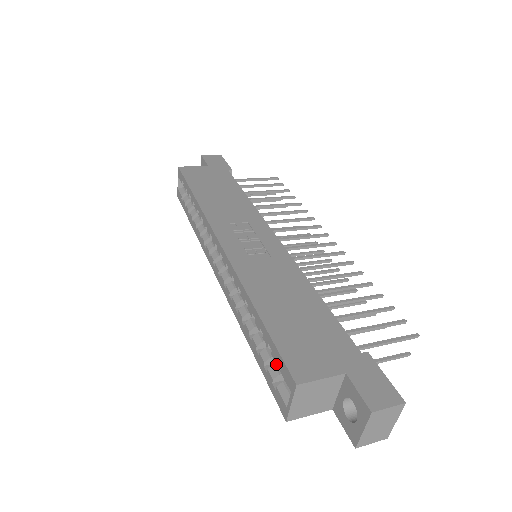
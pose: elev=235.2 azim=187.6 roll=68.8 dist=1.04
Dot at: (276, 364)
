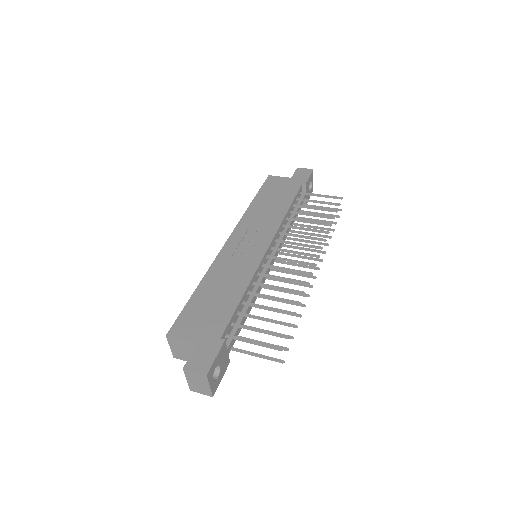
Dot at: occluded
